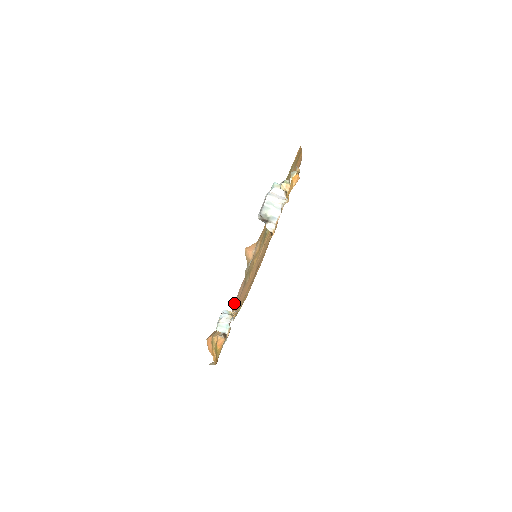
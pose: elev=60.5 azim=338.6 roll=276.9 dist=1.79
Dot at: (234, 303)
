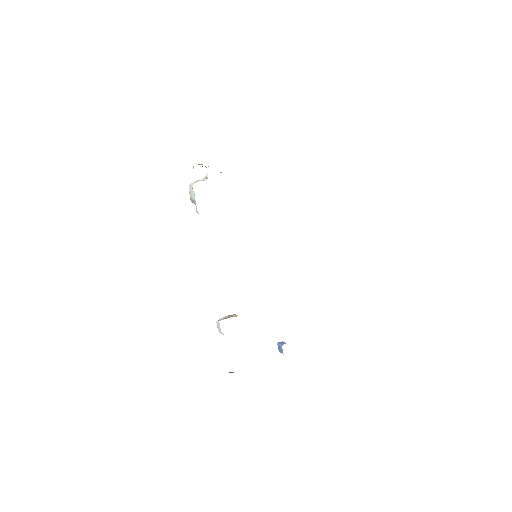
Dot at: occluded
